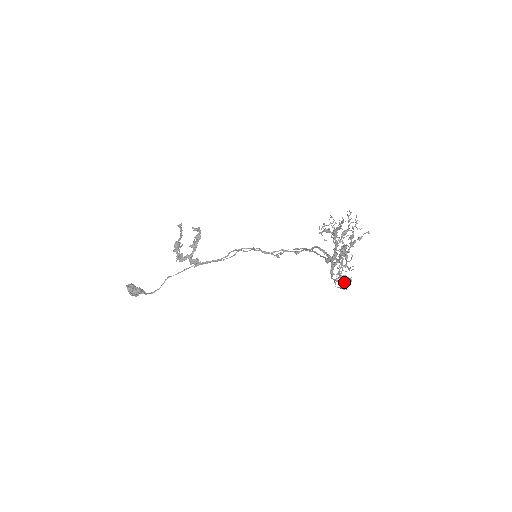
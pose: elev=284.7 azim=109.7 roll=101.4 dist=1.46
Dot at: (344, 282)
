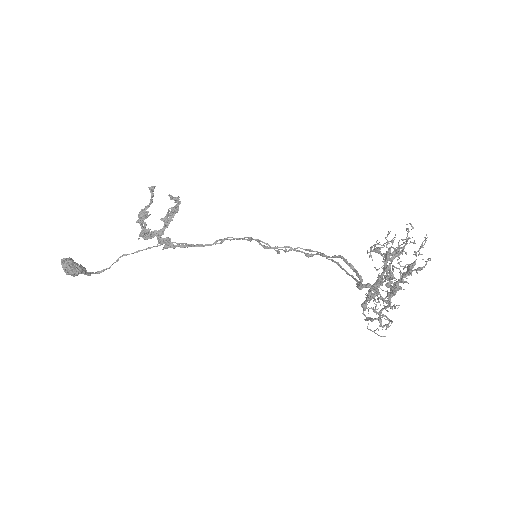
Dot at: (383, 326)
